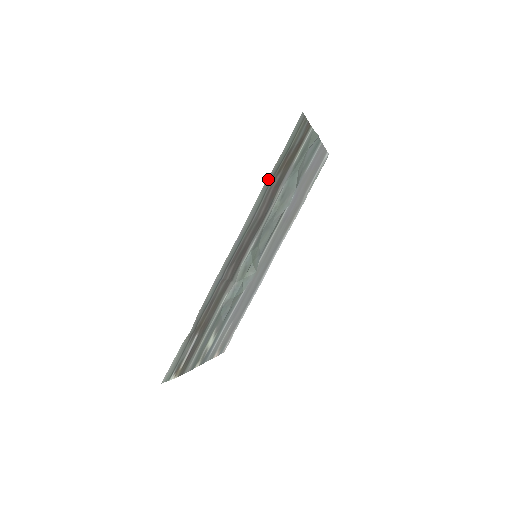
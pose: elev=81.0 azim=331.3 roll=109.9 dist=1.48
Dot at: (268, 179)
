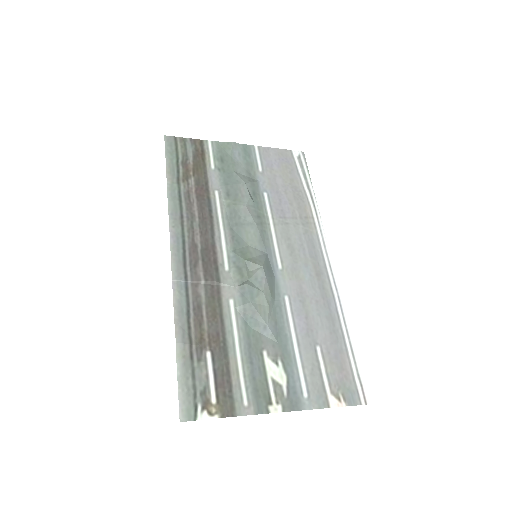
Dot at: (170, 186)
